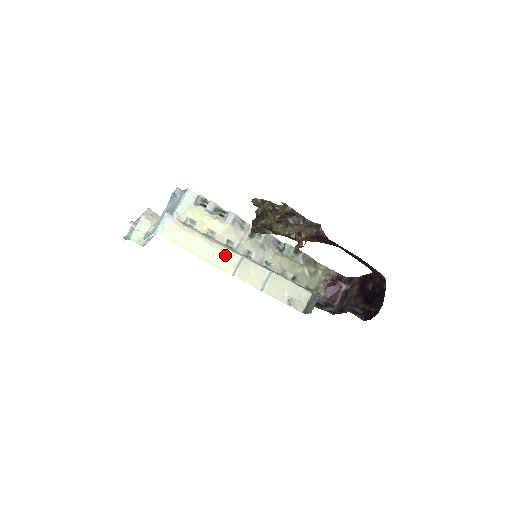
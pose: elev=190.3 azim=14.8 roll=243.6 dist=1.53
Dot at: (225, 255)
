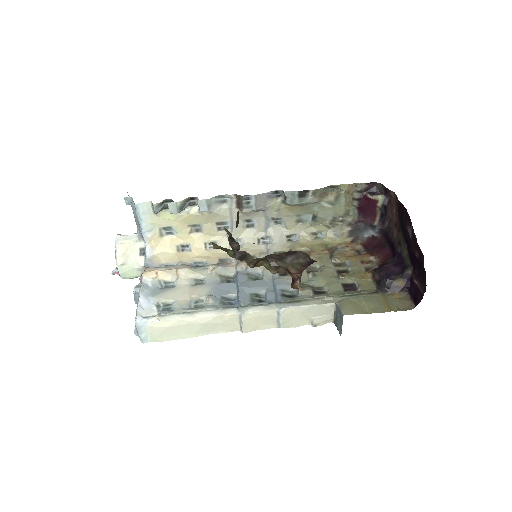
Dot at: (221, 321)
